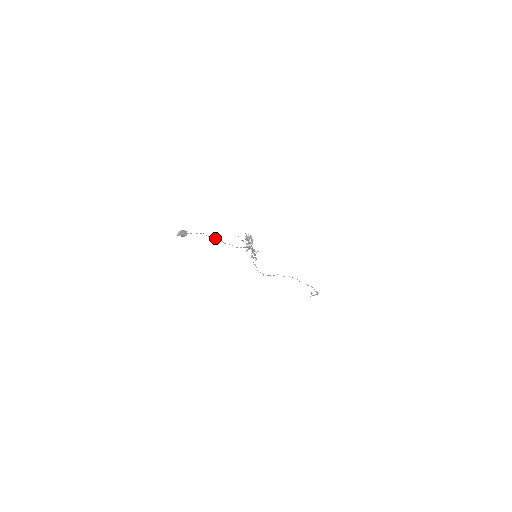
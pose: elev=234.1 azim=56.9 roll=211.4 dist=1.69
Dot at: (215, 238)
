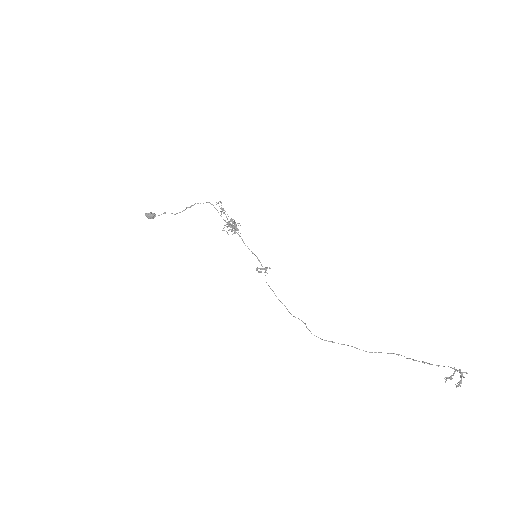
Dot at: occluded
